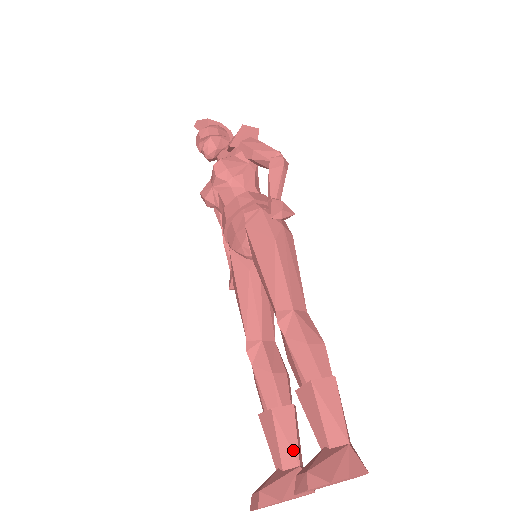
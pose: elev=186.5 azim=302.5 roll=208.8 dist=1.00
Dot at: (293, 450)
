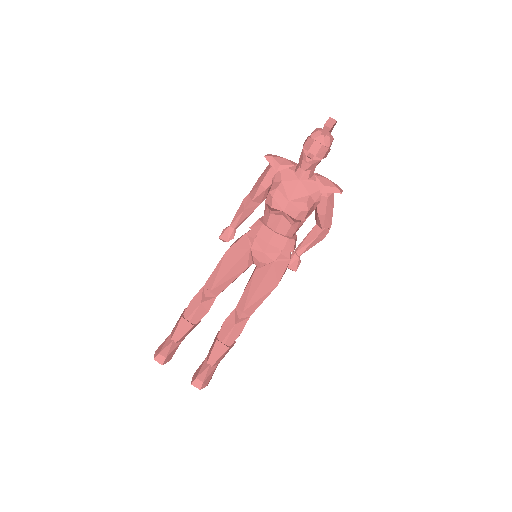
Dot at: occluded
